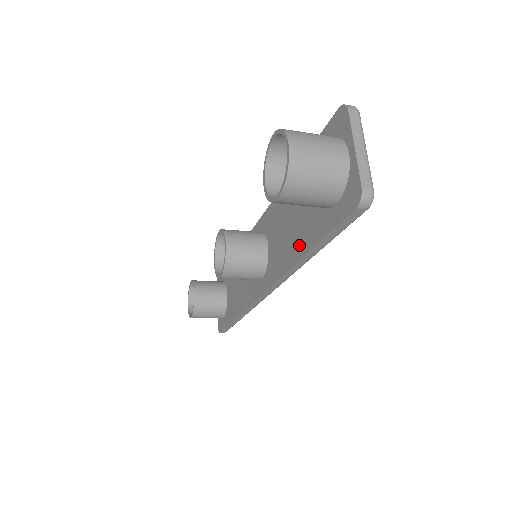
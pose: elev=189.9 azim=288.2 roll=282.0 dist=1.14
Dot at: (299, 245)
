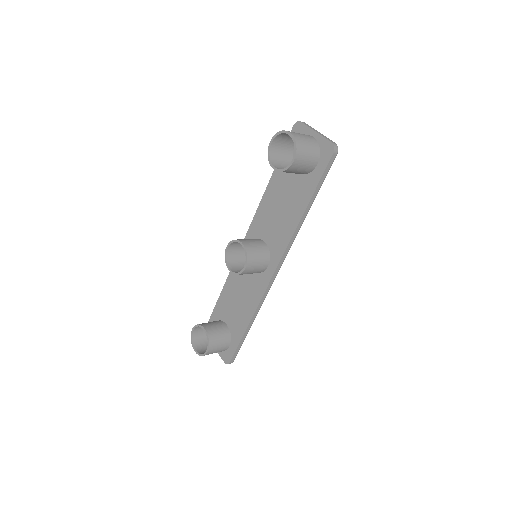
Dot at: (297, 210)
